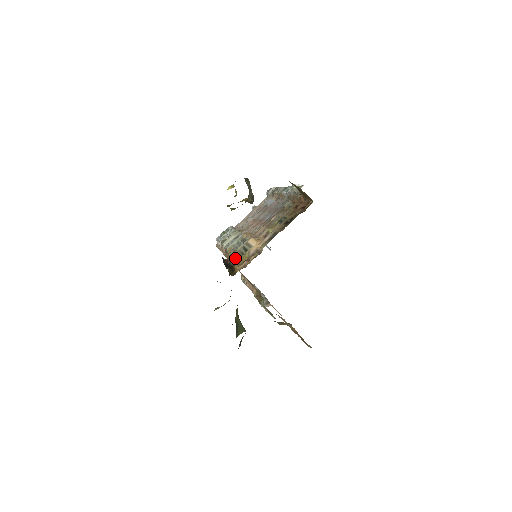
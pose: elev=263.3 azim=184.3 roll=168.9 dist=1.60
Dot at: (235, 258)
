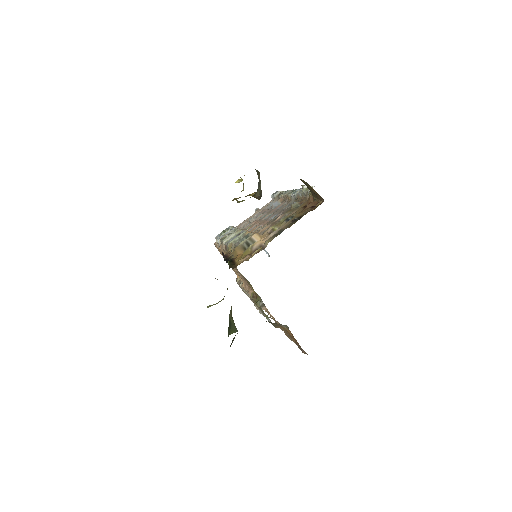
Dot at: (236, 252)
